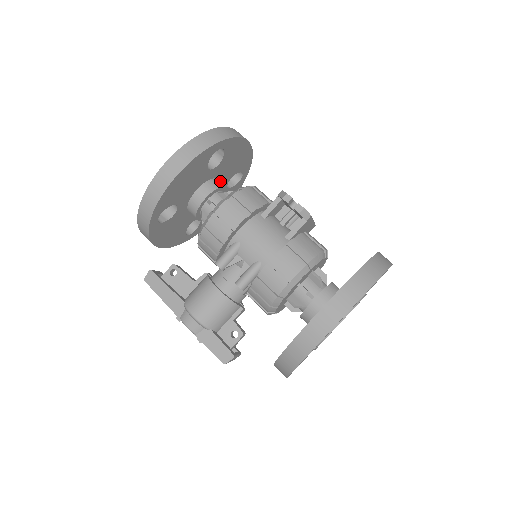
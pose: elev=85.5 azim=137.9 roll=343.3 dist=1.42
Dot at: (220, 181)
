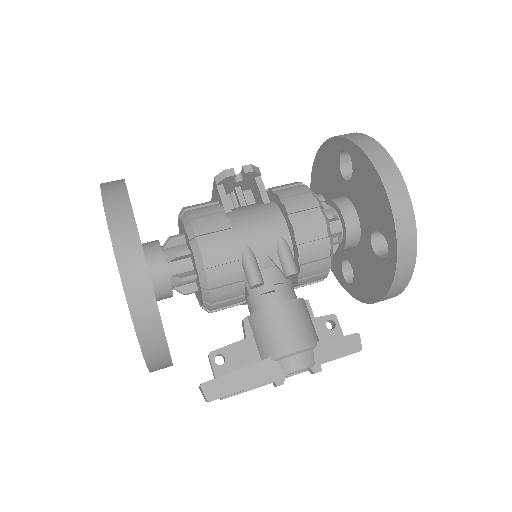
Dot at: occluded
